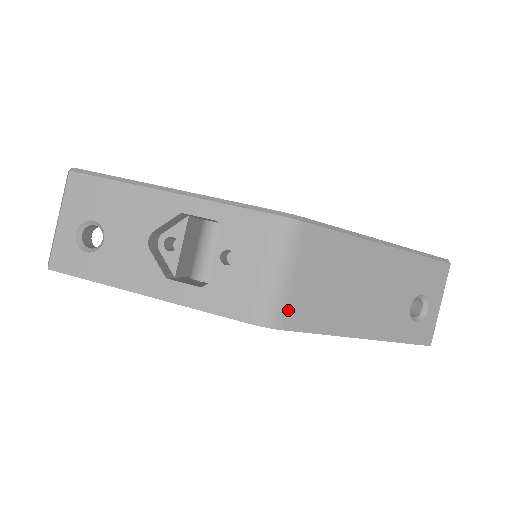
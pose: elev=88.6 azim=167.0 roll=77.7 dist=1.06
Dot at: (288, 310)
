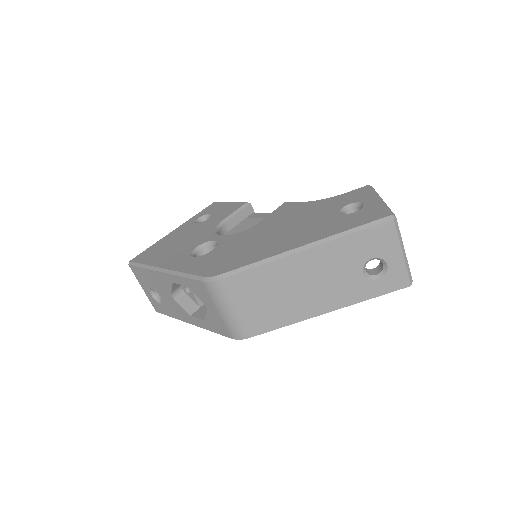
Dot at: (247, 327)
